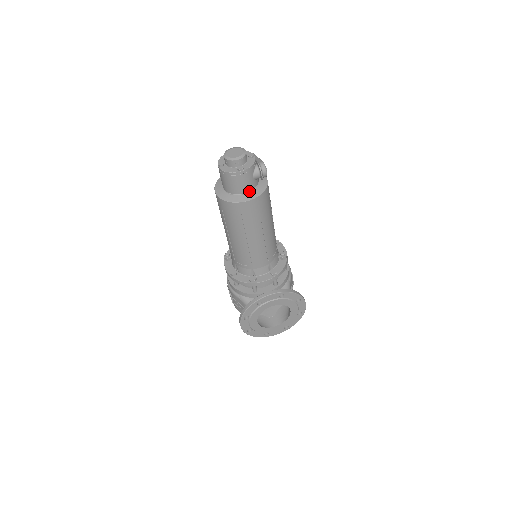
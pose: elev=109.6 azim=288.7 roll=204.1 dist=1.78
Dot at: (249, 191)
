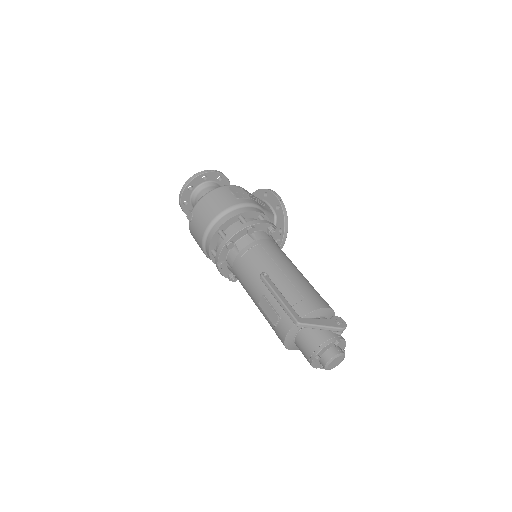
Dot at: occluded
